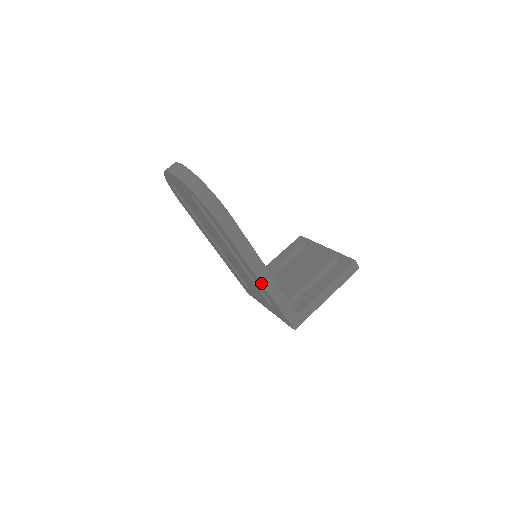
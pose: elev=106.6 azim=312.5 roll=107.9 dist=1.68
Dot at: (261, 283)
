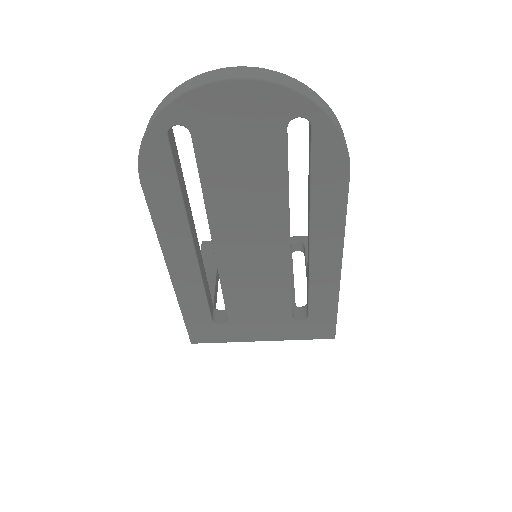
Dot at: (340, 271)
